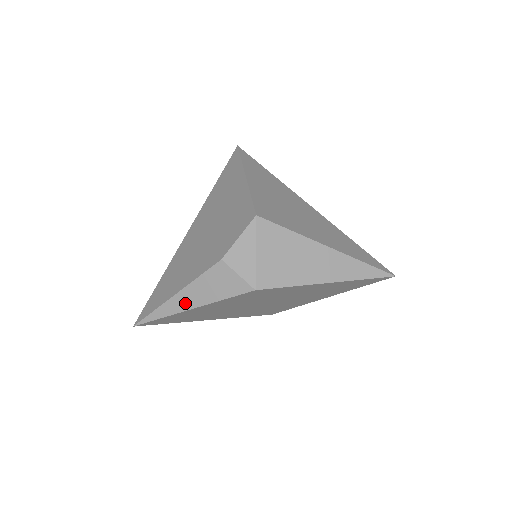
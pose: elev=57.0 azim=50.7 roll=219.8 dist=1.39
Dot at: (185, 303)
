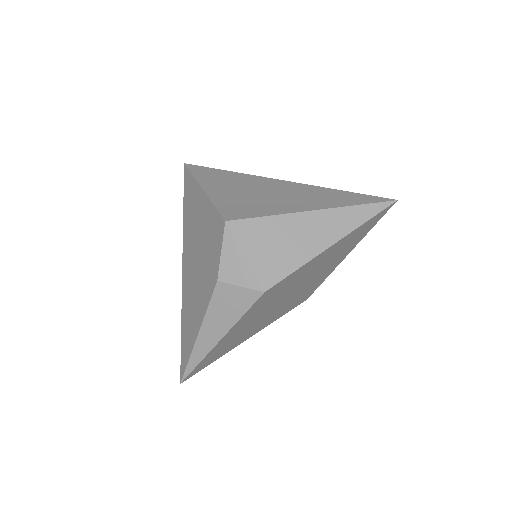
Dot at: (211, 339)
